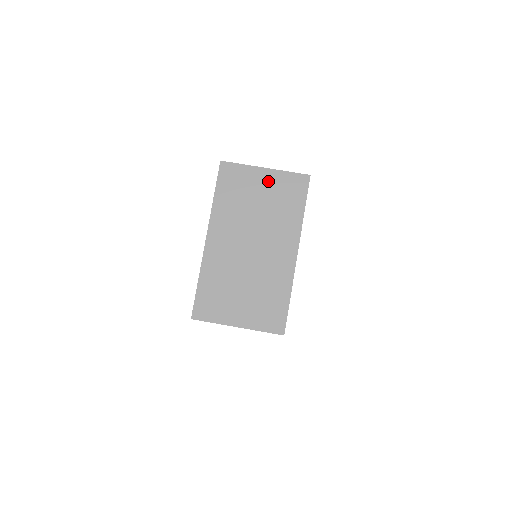
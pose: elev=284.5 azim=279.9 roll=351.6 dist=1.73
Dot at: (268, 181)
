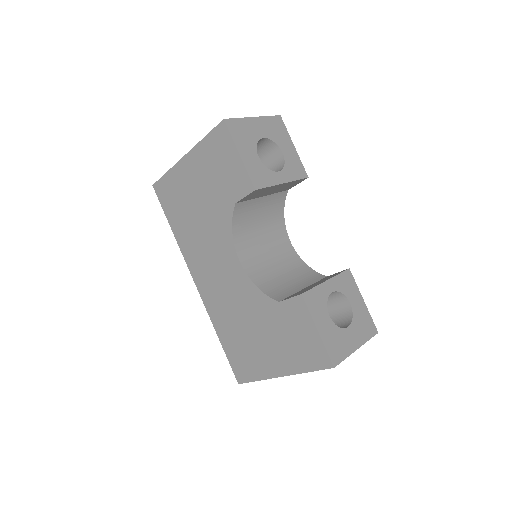
Dot at: occluded
